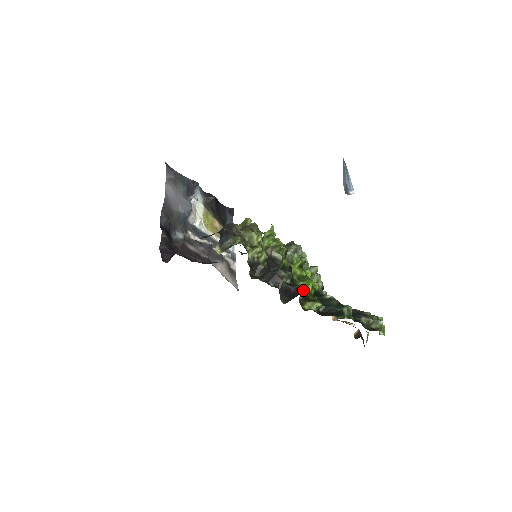
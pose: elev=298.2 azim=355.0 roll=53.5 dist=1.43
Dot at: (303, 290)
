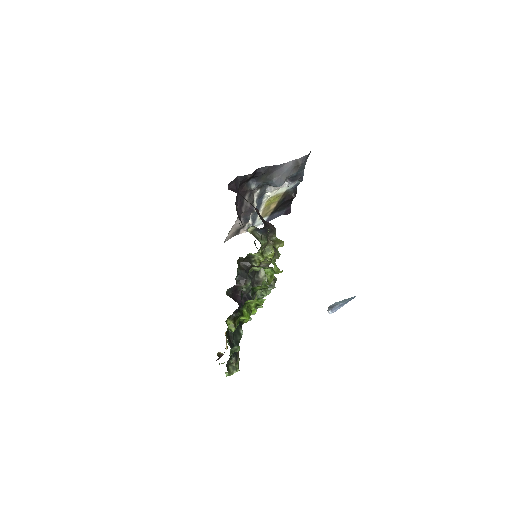
Dot at: (240, 315)
